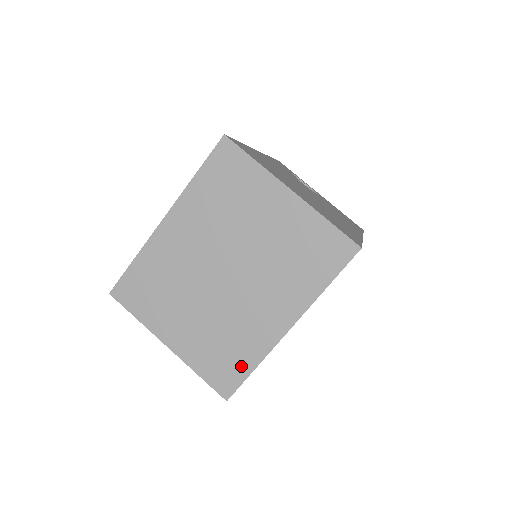
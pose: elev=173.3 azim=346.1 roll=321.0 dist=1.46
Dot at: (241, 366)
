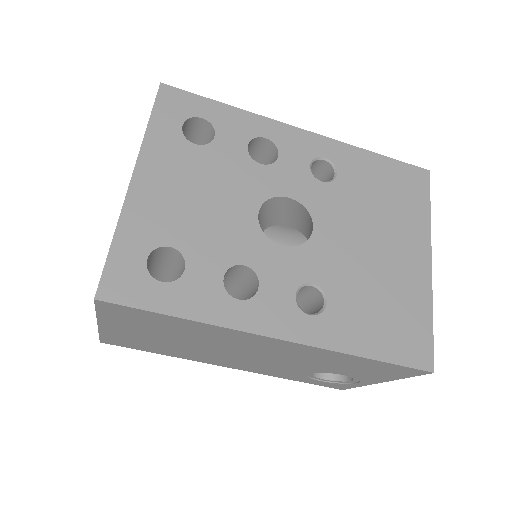
Dot at: occluded
